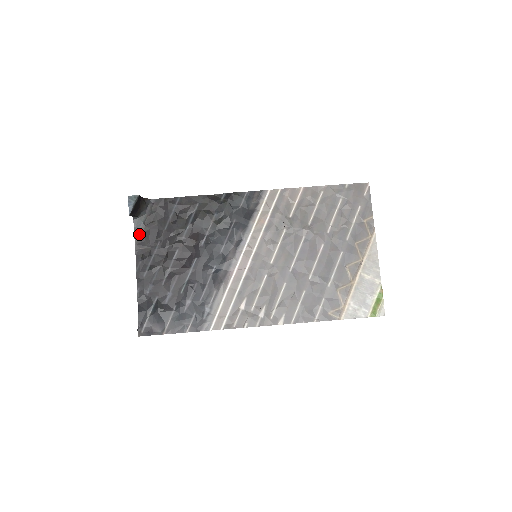
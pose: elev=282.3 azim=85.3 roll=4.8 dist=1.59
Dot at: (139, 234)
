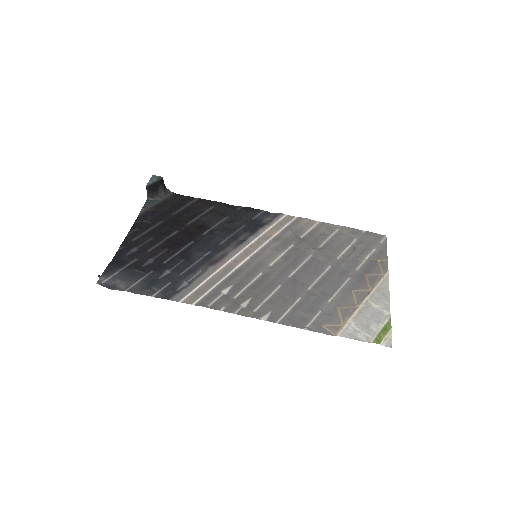
Dot at: (146, 211)
